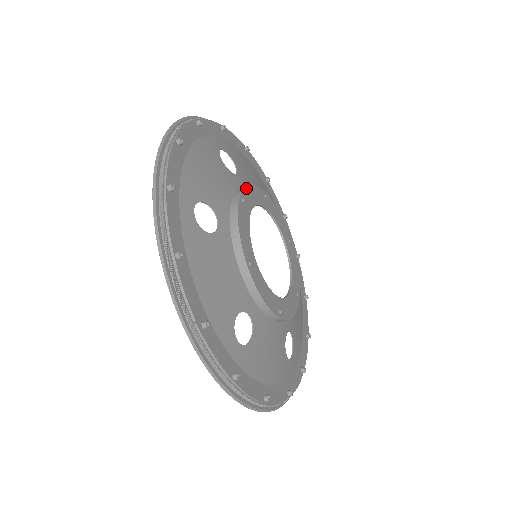
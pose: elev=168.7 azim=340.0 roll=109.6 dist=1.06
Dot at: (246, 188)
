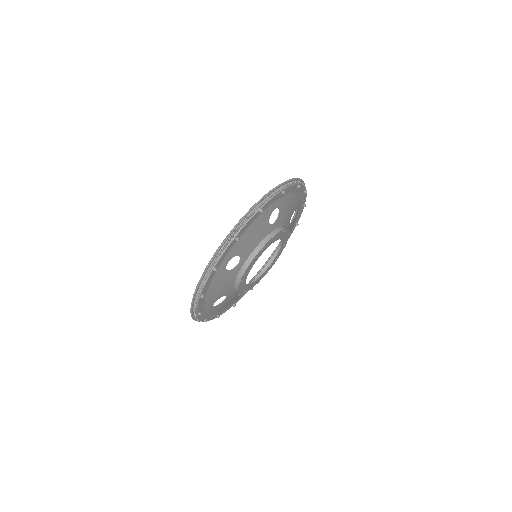
Dot at: (289, 231)
